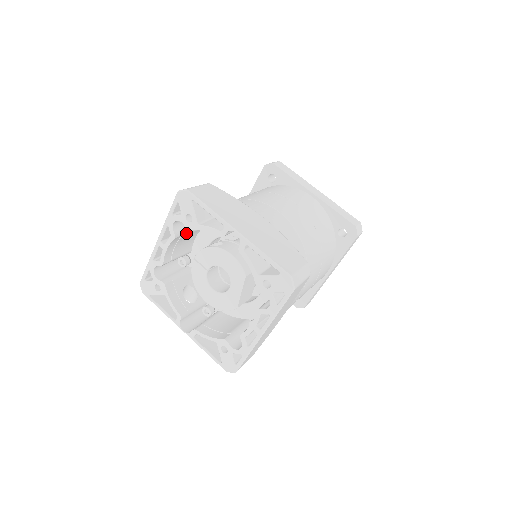
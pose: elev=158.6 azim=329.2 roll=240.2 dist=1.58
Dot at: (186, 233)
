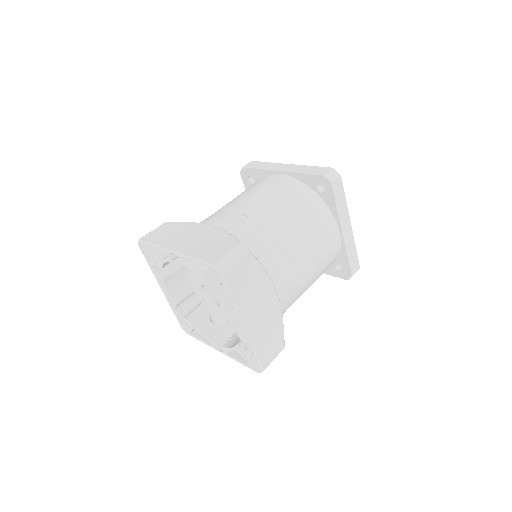
Dot at: (174, 271)
